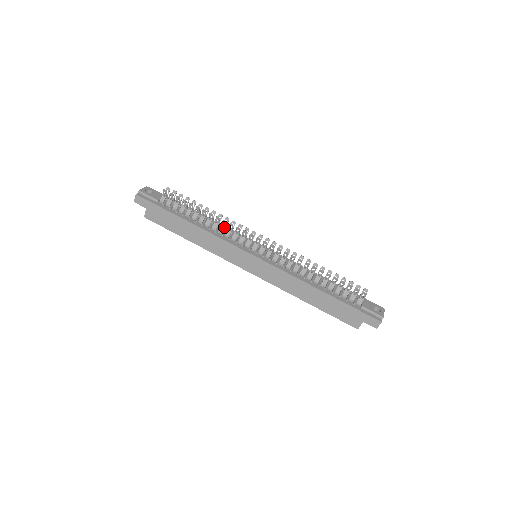
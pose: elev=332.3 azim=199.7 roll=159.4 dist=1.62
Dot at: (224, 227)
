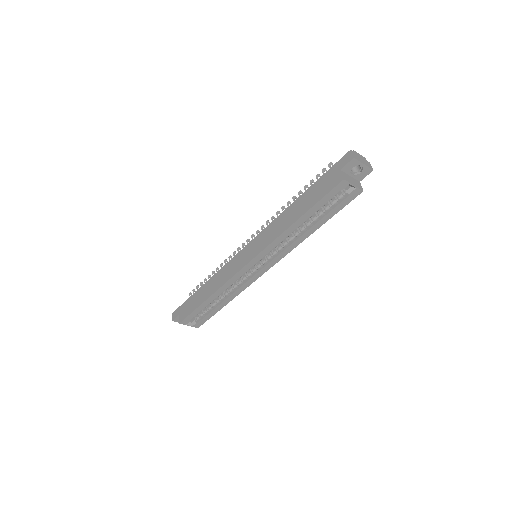
Dot at: occluded
